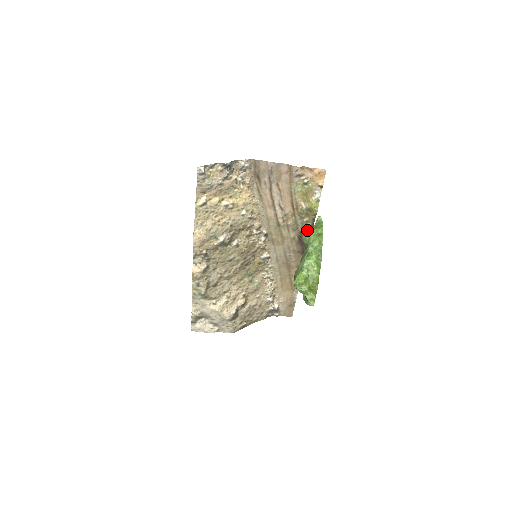
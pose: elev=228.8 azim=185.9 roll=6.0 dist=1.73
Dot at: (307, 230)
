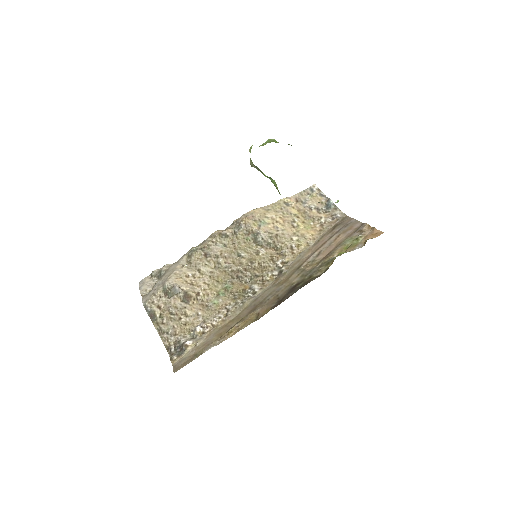
Dot at: (310, 279)
